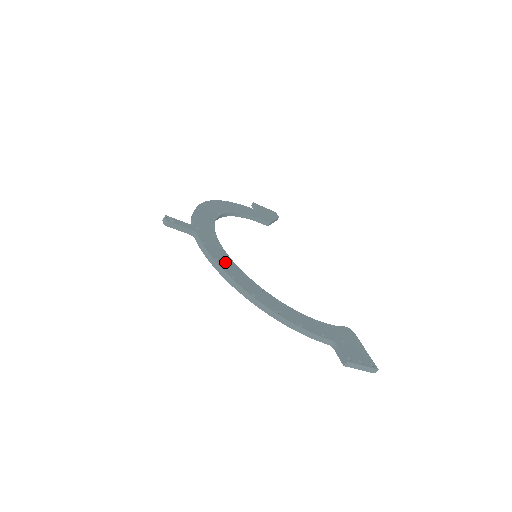
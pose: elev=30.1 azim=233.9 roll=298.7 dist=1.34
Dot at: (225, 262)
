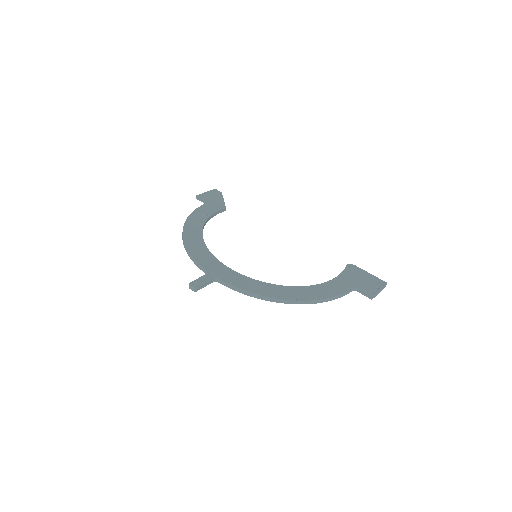
Dot at: (256, 287)
